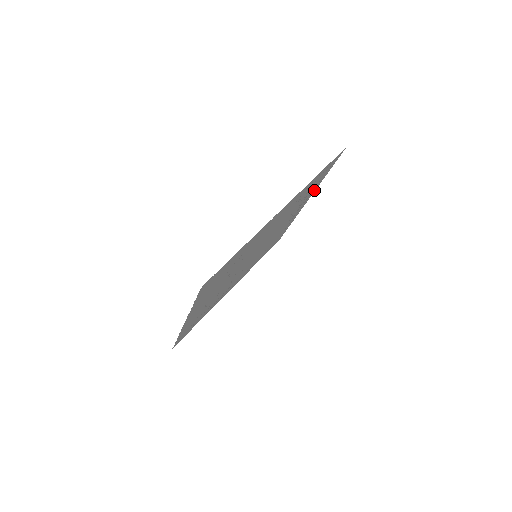
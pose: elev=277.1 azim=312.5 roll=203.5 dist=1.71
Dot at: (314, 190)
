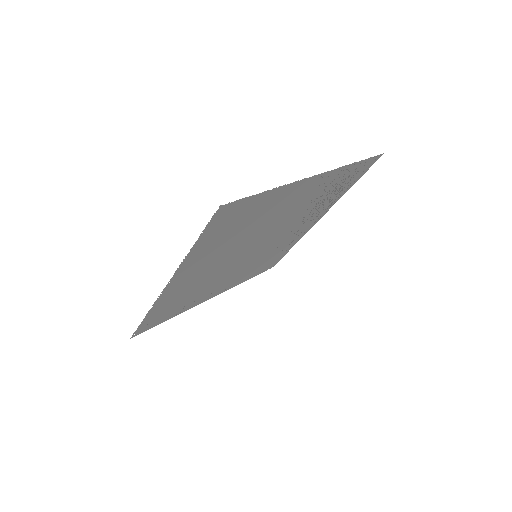
Dot at: (334, 203)
